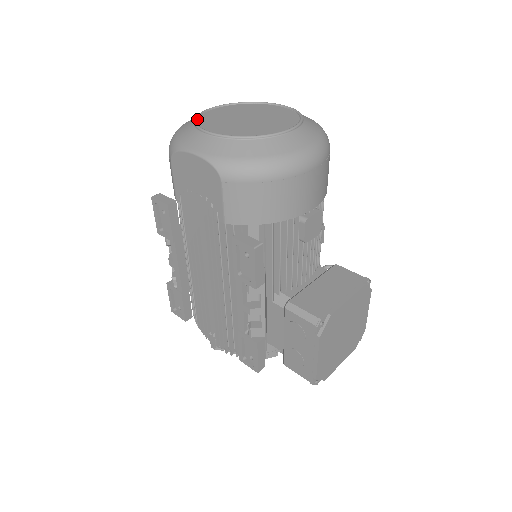
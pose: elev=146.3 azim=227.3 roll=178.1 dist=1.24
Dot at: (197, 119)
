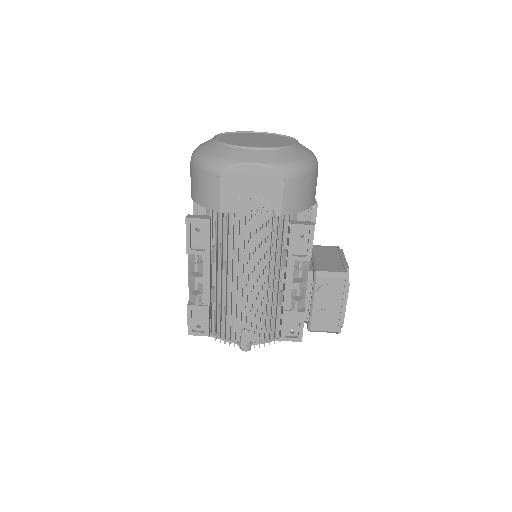
Dot at: (223, 143)
